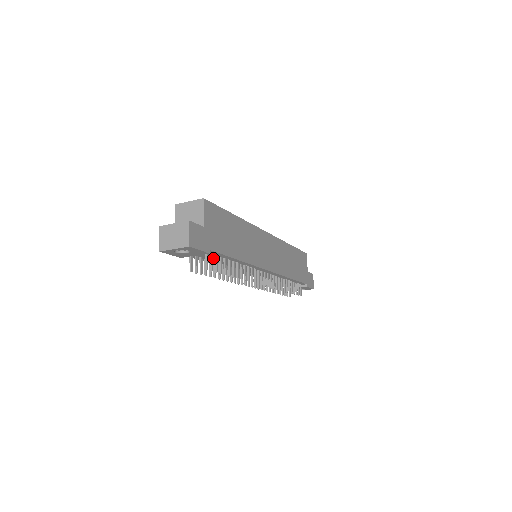
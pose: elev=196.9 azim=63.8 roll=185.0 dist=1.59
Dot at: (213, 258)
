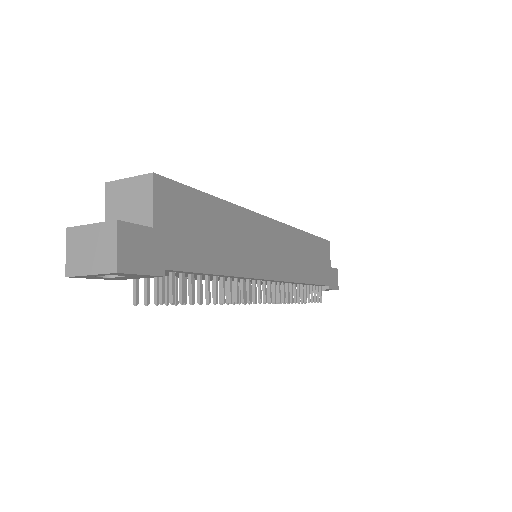
Dot at: occluded
